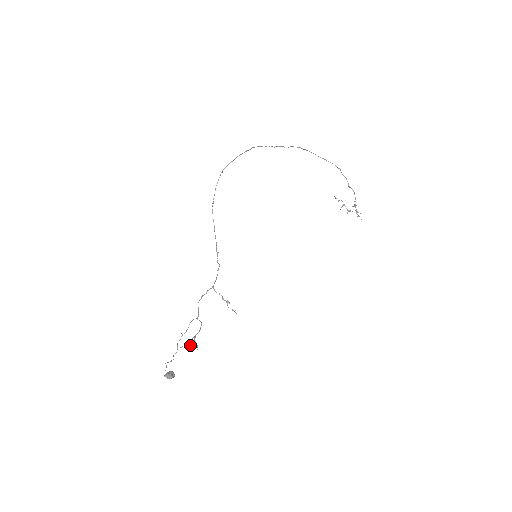
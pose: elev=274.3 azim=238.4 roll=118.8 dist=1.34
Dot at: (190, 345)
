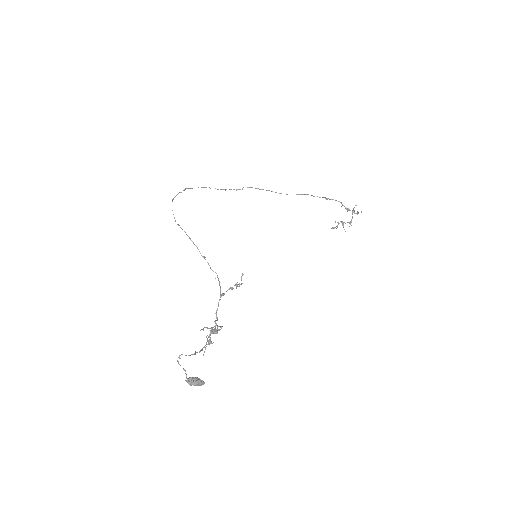
Dot at: (210, 341)
